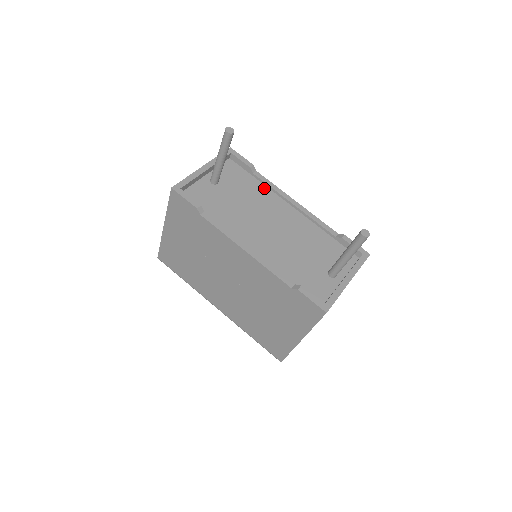
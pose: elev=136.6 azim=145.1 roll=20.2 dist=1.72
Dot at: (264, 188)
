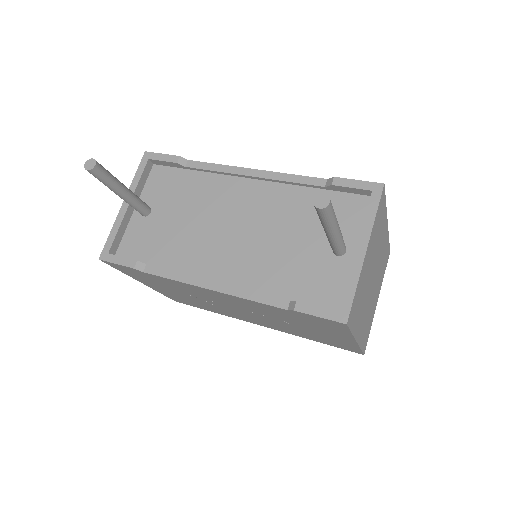
Dot at: (207, 177)
